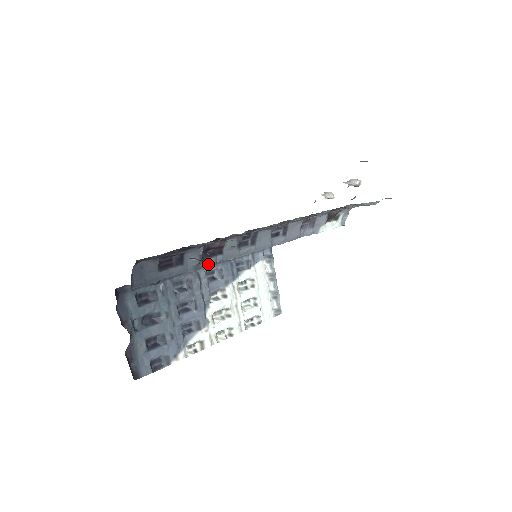
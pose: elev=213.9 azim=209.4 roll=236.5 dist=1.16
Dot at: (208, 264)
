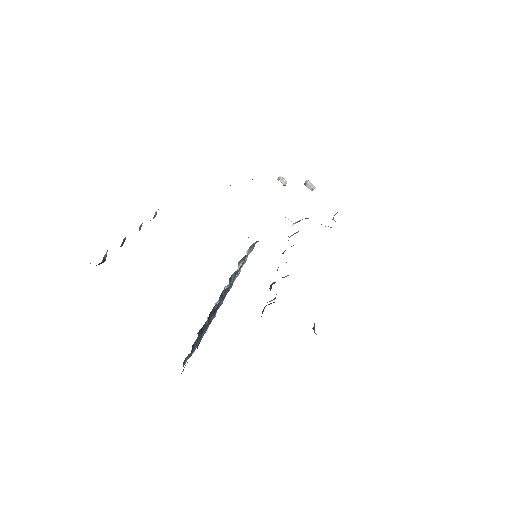
Dot at: occluded
